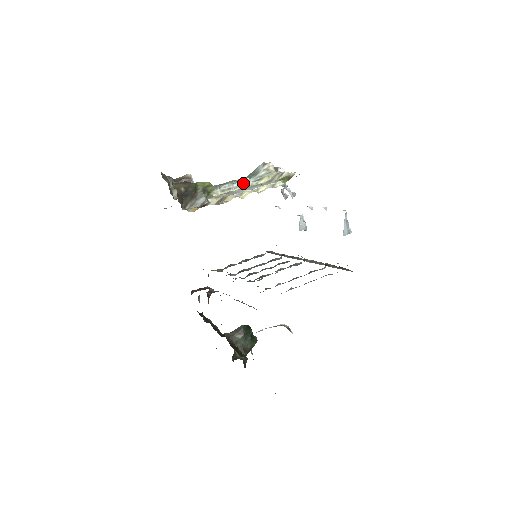
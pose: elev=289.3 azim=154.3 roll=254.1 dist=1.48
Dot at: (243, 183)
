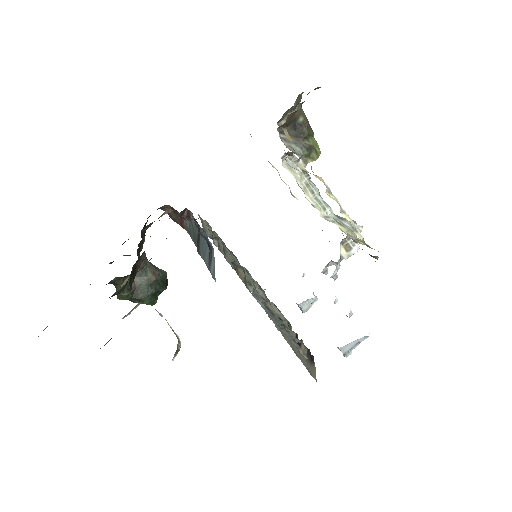
Dot at: (325, 206)
